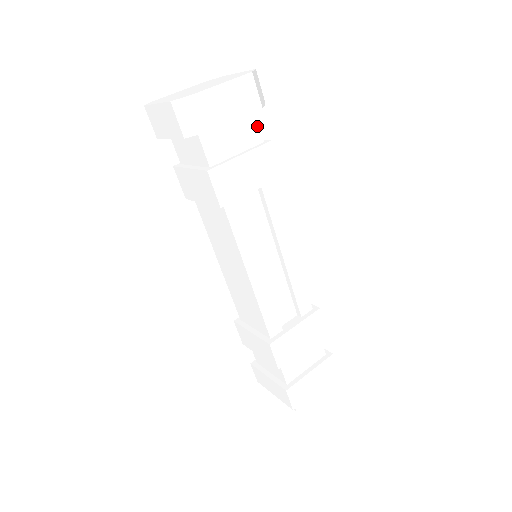
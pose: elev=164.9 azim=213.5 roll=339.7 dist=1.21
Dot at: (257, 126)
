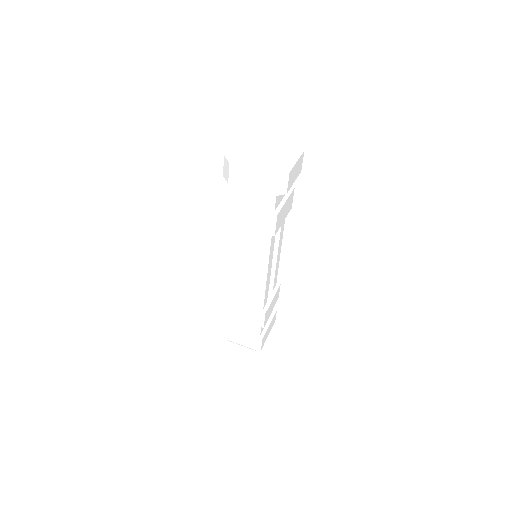
Dot at: occluded
